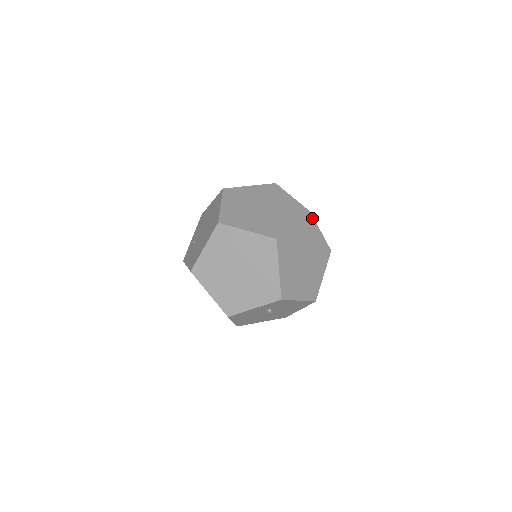
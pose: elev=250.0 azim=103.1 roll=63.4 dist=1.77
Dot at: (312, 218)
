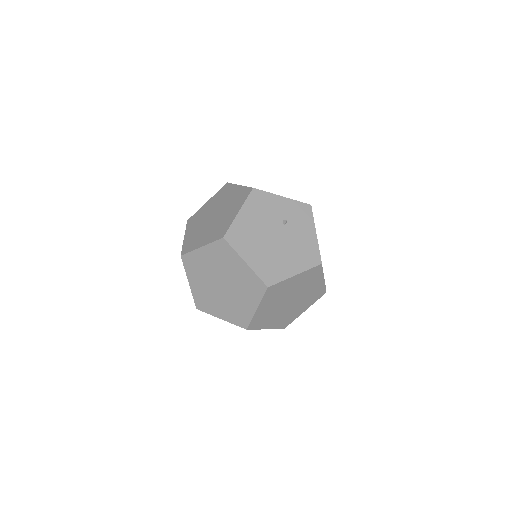
Dot at: occluded
